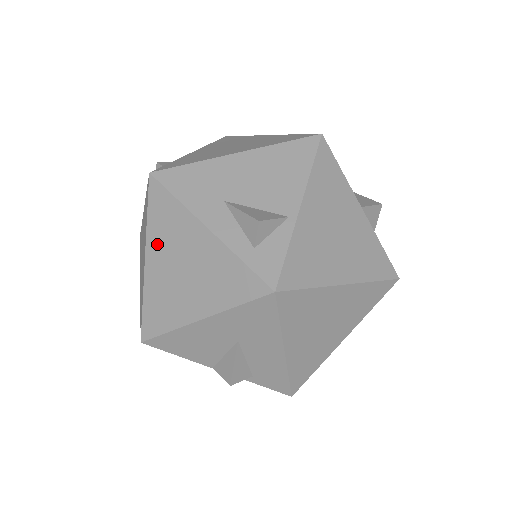
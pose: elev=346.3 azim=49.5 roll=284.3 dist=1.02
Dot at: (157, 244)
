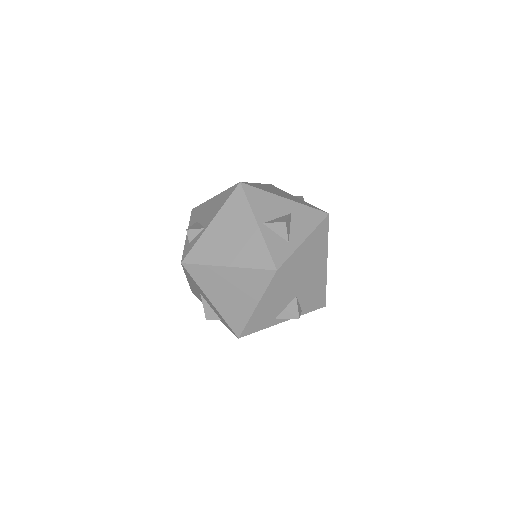
Dot at: occluded
